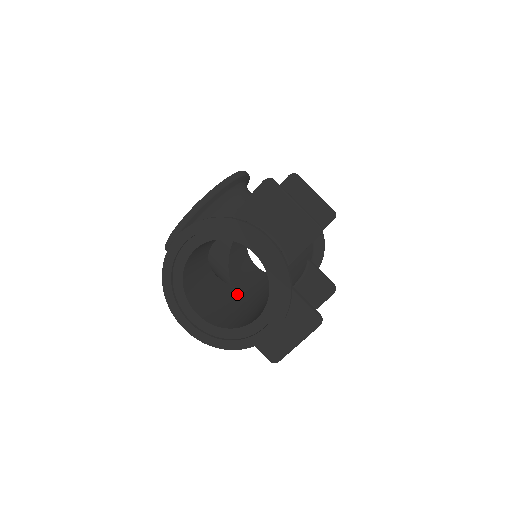
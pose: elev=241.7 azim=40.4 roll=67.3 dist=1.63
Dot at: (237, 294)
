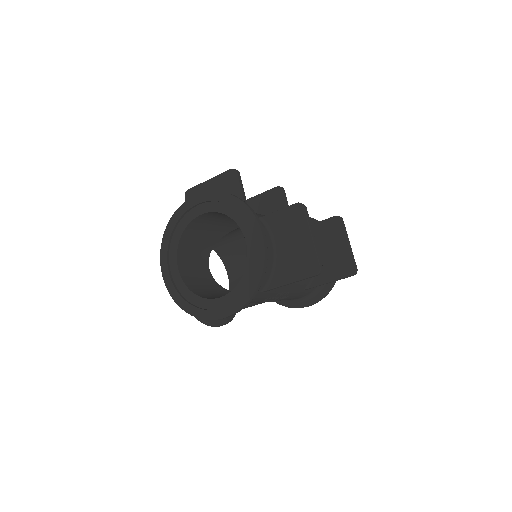
Dot at: occluded
